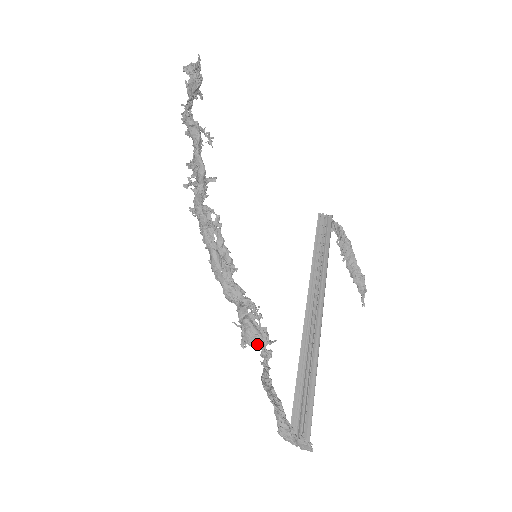
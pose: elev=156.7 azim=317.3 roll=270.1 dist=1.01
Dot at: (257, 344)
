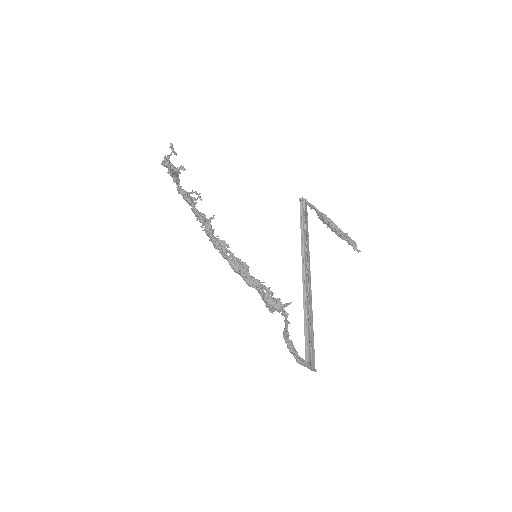
Dot at: (277, 310)
